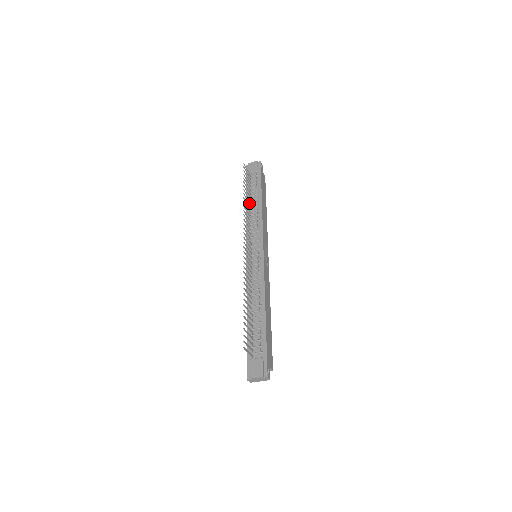
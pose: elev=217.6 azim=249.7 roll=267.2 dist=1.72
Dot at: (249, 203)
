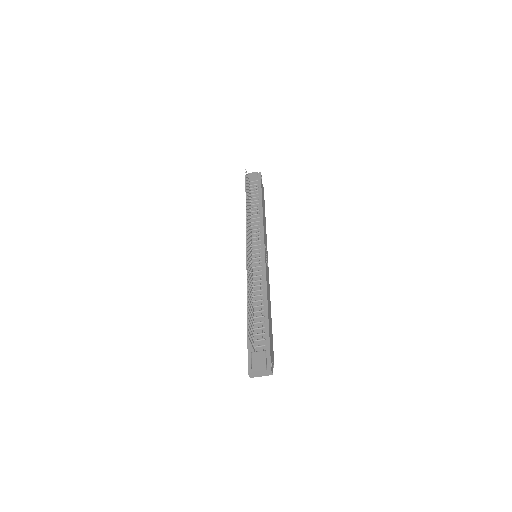
Dot at: occluded
